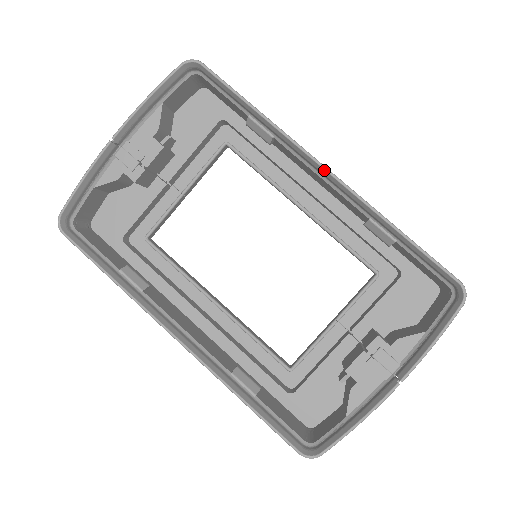
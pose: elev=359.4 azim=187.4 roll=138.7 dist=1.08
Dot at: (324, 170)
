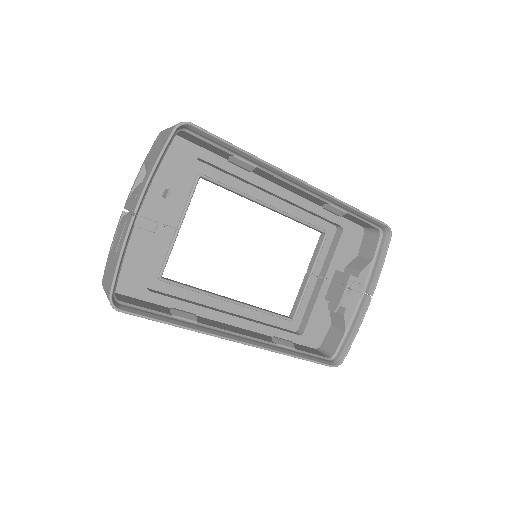
Dot at: (302, 183)
